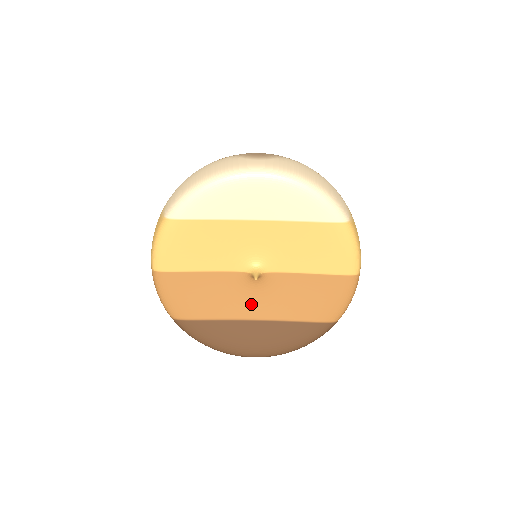
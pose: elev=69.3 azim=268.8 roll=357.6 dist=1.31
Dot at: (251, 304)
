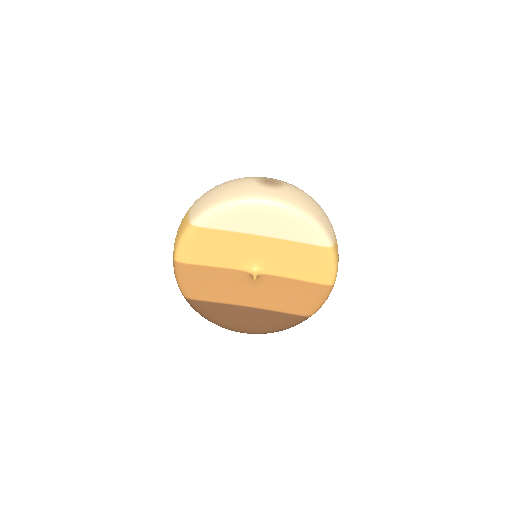
Dot at: (247, 295)
